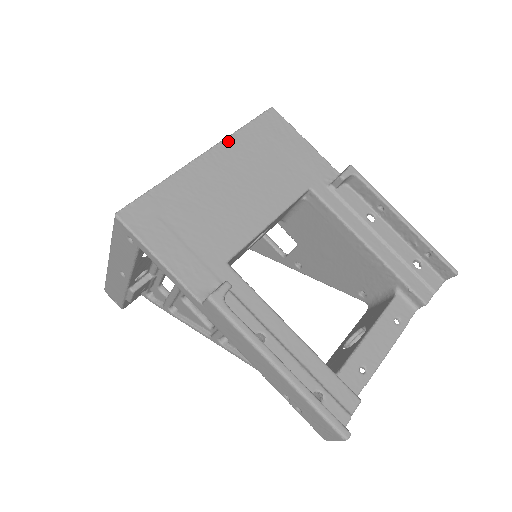
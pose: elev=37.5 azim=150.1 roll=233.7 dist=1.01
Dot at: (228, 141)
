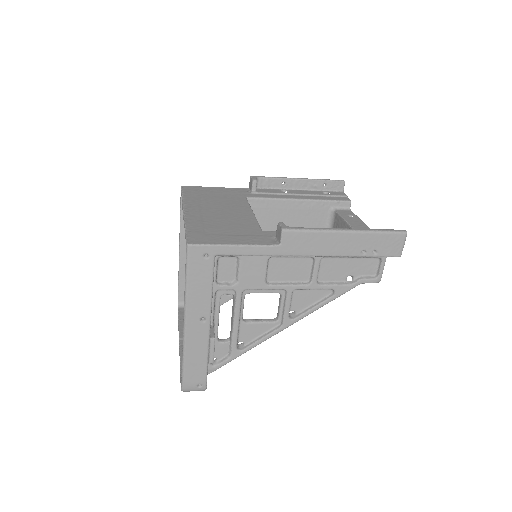
Dot at: (186, 202)
